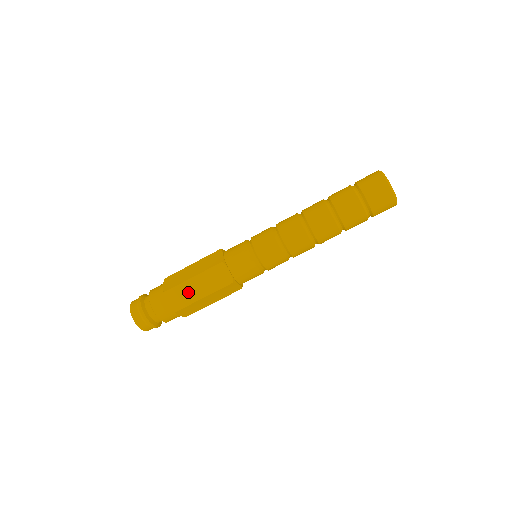
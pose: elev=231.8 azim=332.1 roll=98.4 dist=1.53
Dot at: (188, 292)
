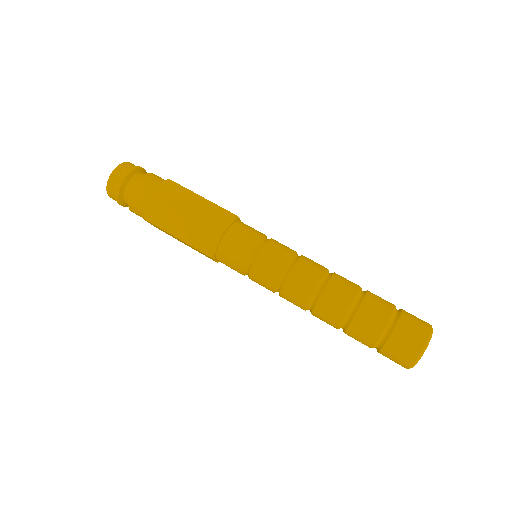
Dot at: (183, 198)
